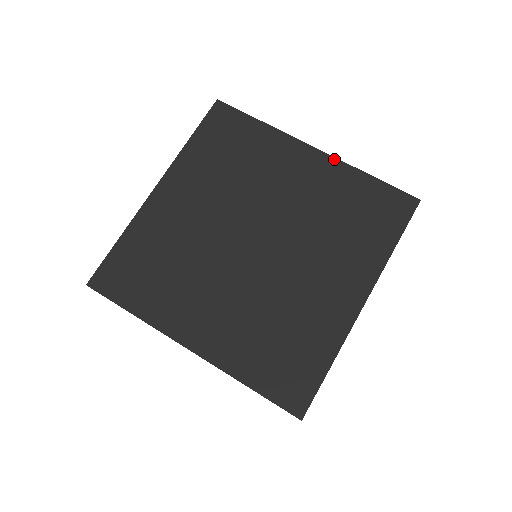
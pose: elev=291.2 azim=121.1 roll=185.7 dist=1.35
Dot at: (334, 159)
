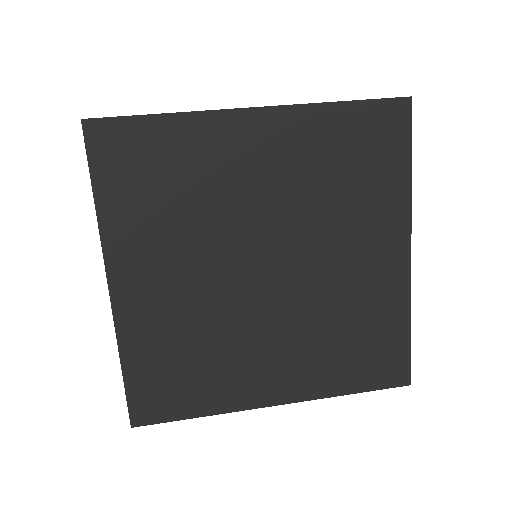
Dot at: (291, 112)
